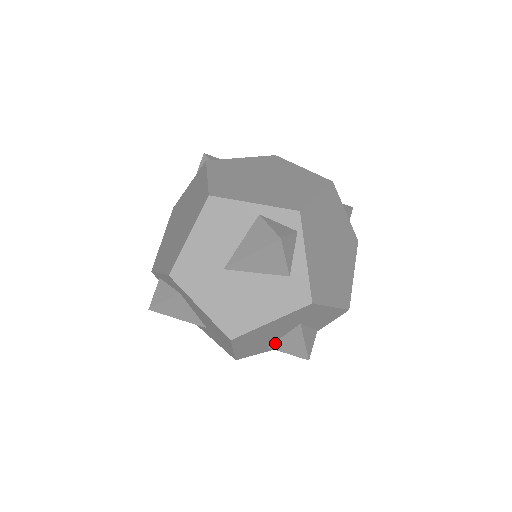
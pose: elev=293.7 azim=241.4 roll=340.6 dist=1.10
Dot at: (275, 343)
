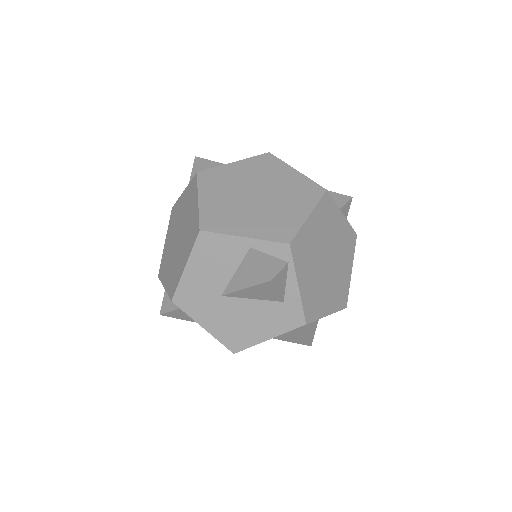
Dot at: (278, 336)
